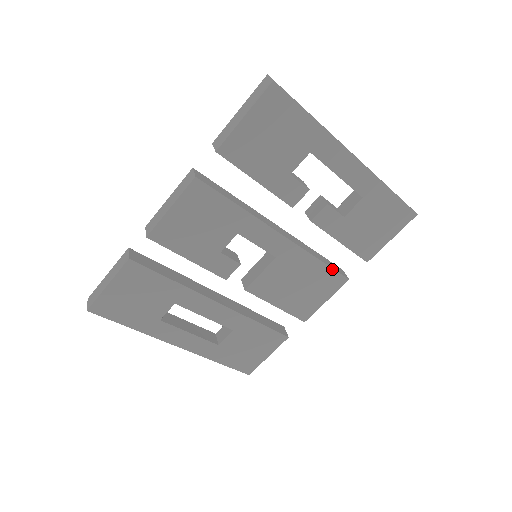
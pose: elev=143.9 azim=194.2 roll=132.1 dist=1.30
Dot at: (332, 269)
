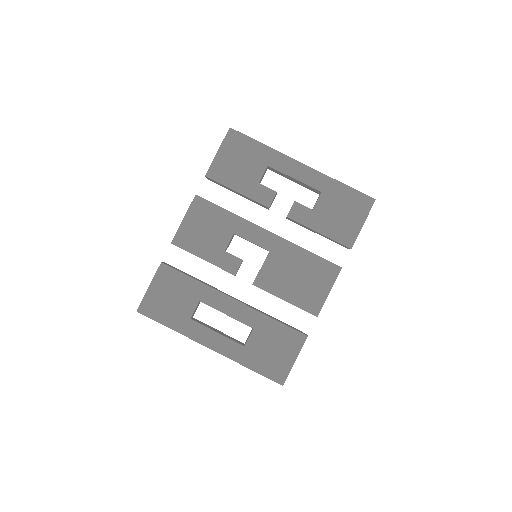
Dot at: (322, 258)
